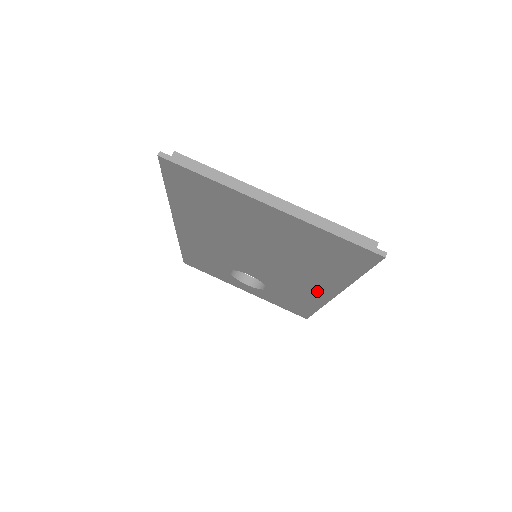
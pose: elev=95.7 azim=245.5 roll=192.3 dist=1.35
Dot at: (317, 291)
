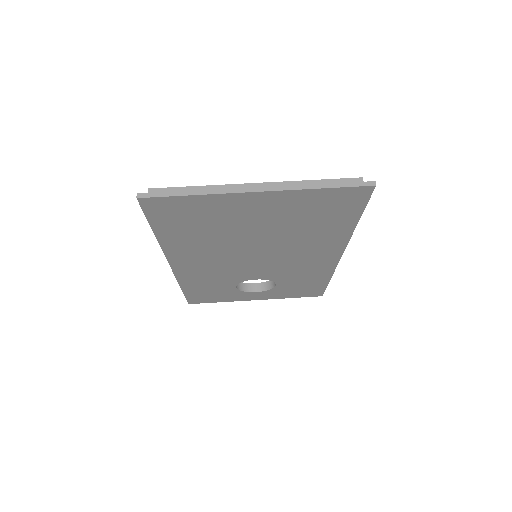
Dot at: (324, 259)
